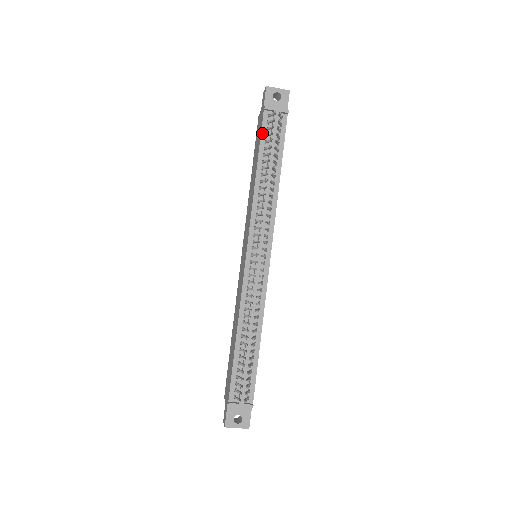
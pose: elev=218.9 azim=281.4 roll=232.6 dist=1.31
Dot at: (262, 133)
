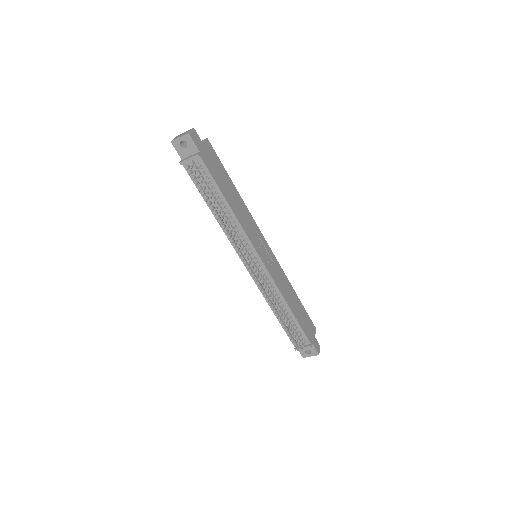
Dot at: (194, 182)
